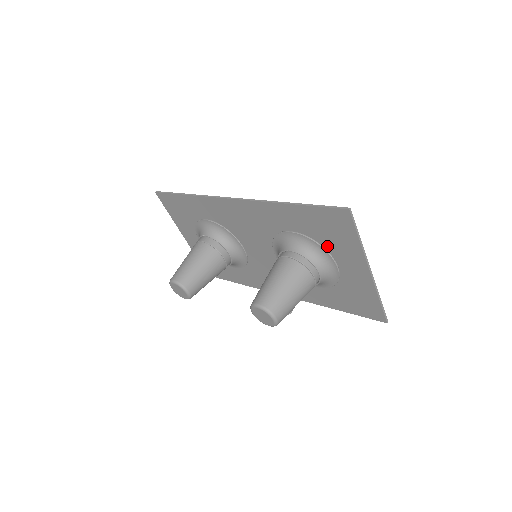
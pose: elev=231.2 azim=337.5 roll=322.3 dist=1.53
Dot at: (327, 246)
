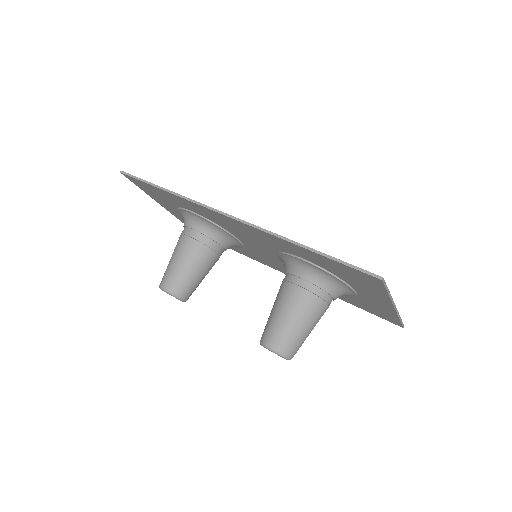
Dot at: (346, 280)
